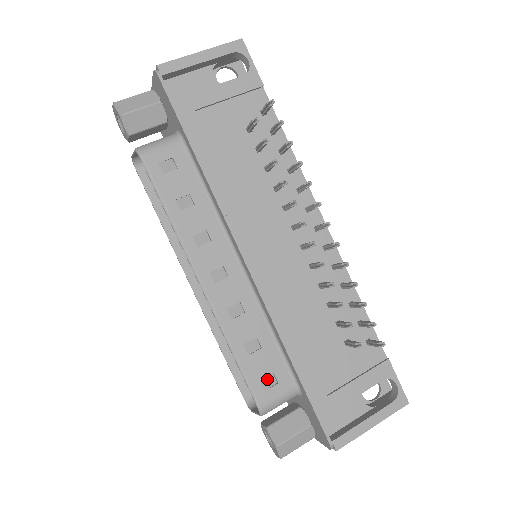
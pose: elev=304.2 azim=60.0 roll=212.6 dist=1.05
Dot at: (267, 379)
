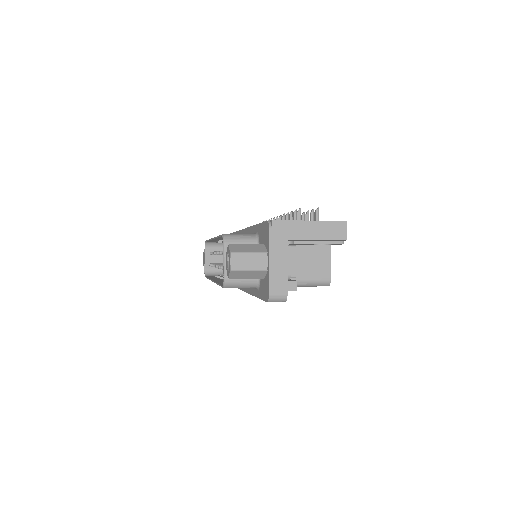
Dot at: occluded
